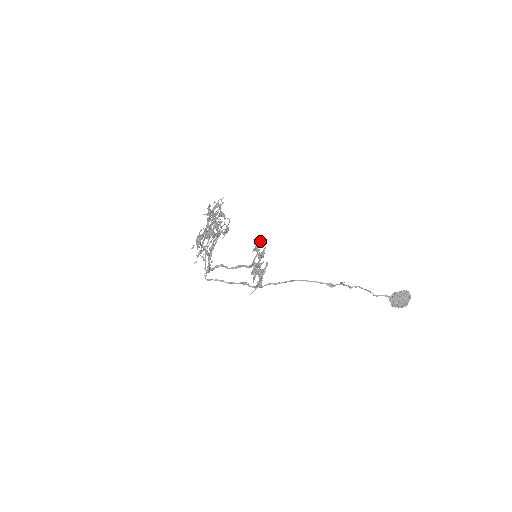
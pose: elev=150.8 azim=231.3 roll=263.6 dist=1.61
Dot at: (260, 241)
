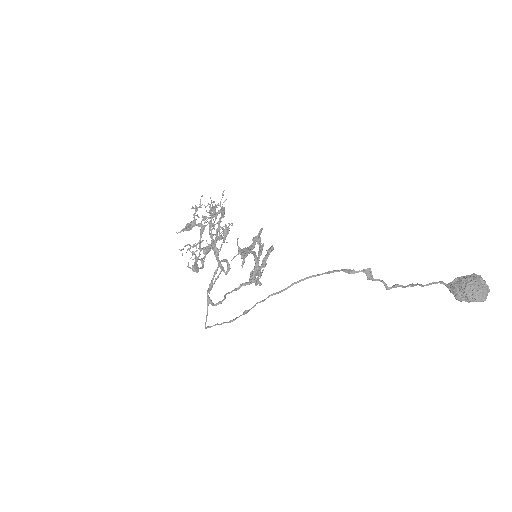
Dot at: (267, 252)
